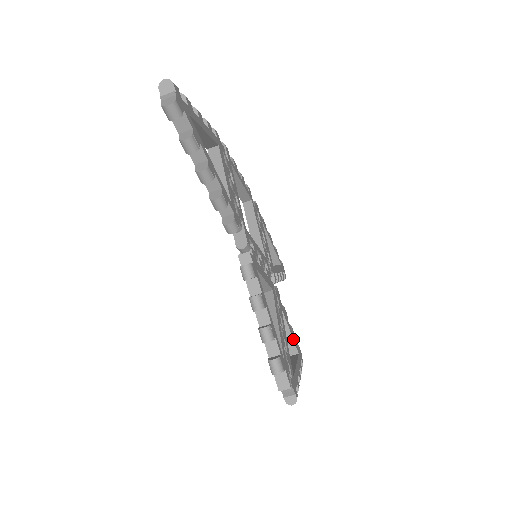
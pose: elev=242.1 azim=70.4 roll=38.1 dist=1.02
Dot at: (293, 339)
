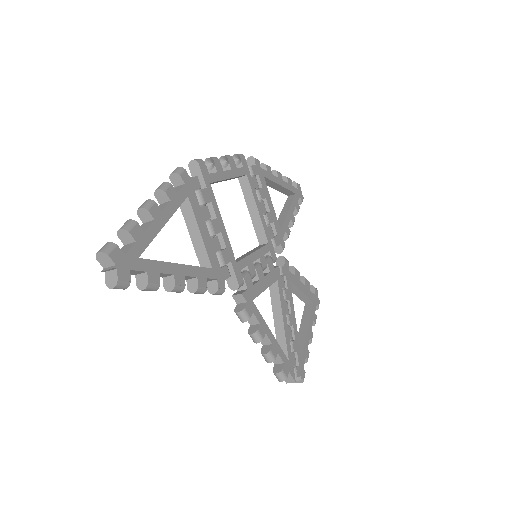
Dot at: (306, 295)
